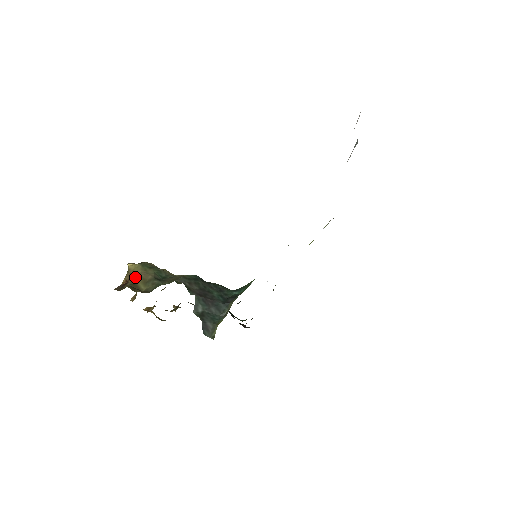
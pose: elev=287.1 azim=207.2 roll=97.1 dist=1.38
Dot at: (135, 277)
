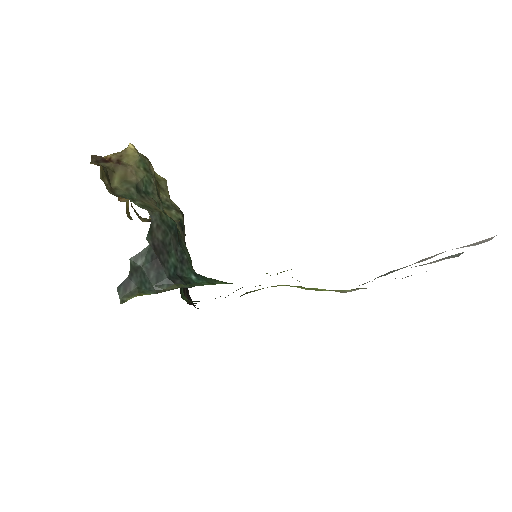
Dot at: (120, 164)
